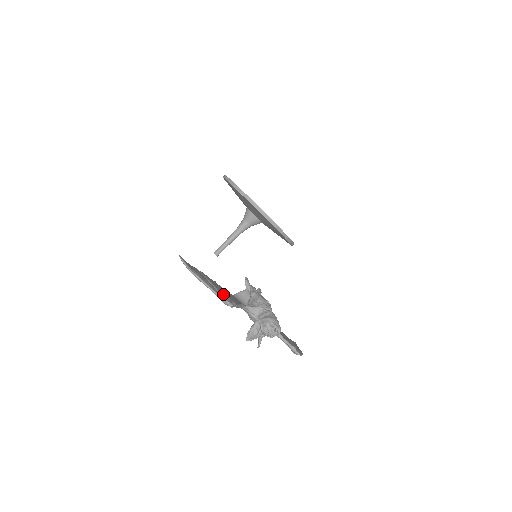
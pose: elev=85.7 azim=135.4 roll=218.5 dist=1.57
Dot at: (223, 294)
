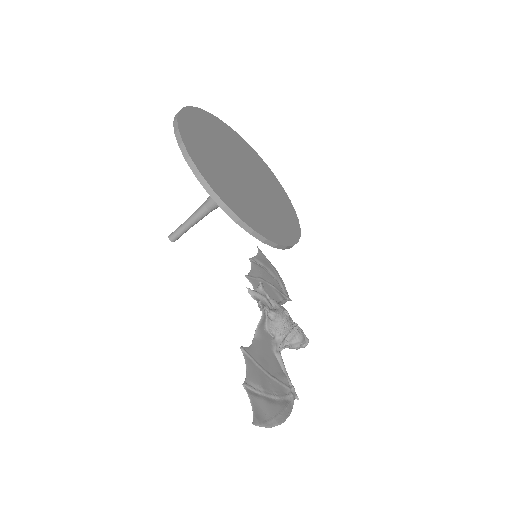
Dot at: (282, 390)
